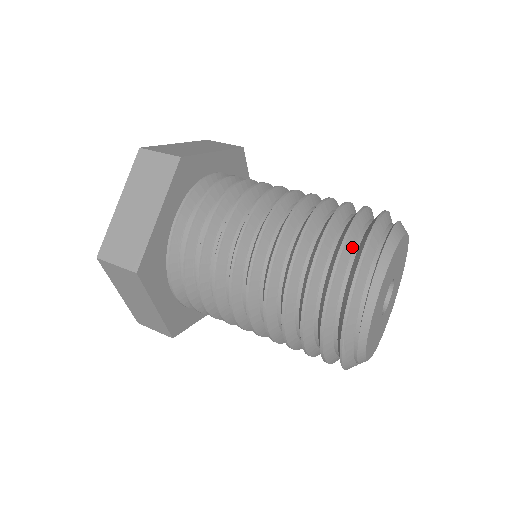
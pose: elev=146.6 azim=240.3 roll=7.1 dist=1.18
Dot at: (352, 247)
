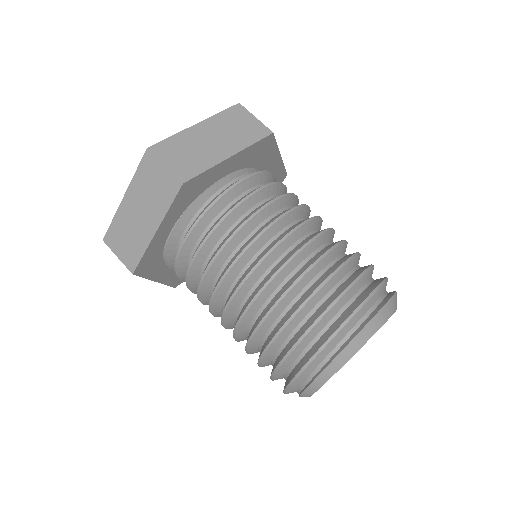
Dot at: (282, 376)
